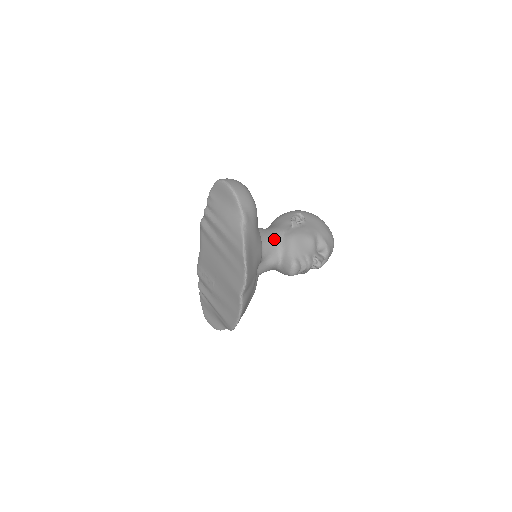
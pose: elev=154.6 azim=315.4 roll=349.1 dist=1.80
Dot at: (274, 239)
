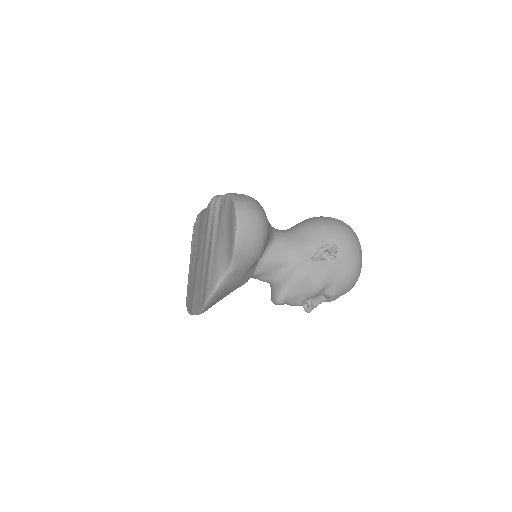
Dot at: (280, 263)
